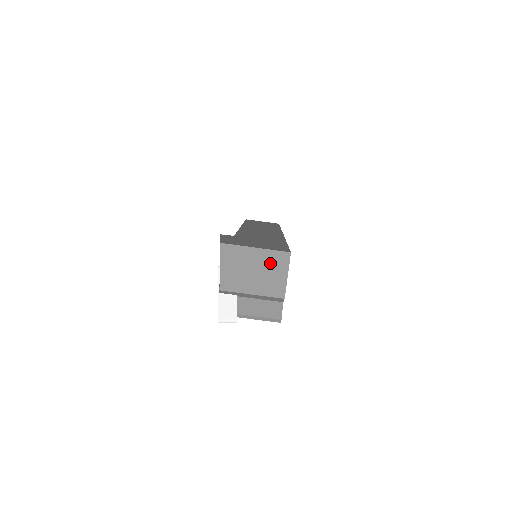
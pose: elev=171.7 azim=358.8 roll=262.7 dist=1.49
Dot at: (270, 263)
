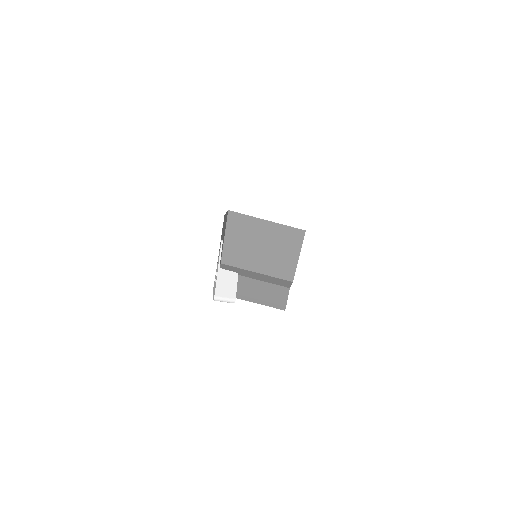
Dot at: (281, 240)
